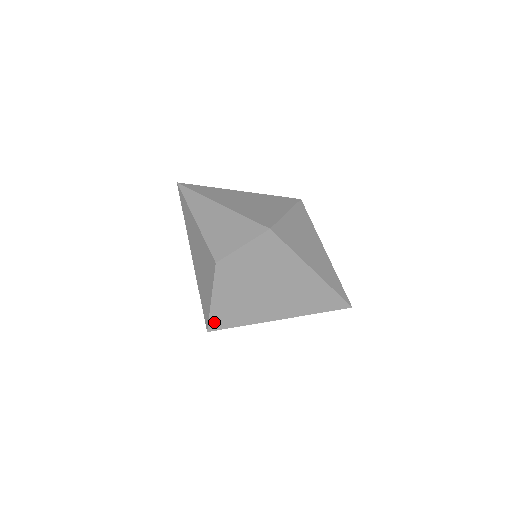
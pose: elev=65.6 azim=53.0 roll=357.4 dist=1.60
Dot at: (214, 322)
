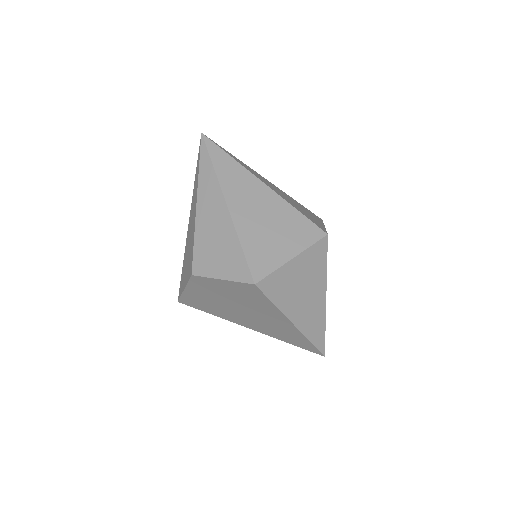
Dot at: (185, 300)
